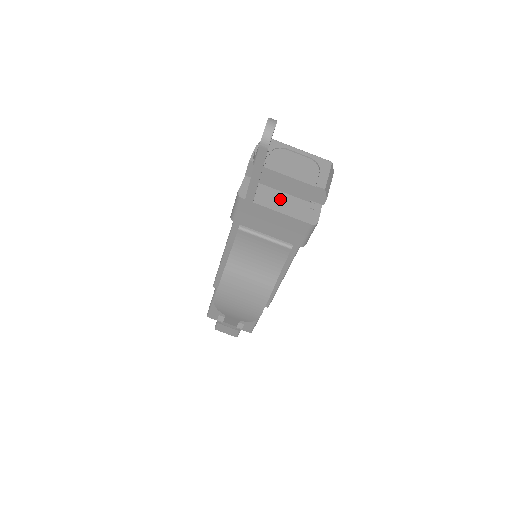
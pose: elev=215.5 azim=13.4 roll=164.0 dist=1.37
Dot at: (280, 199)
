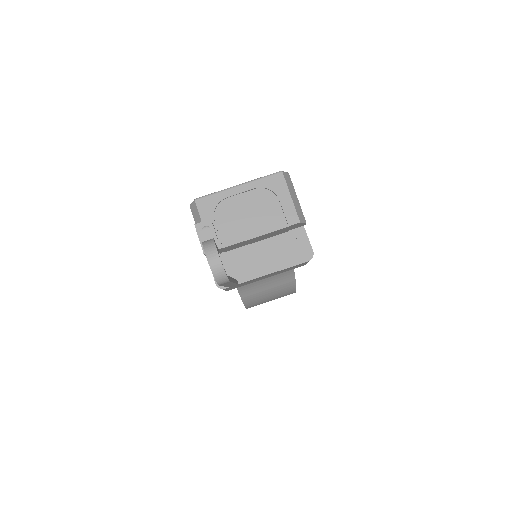
Dot at: (259, 255)
